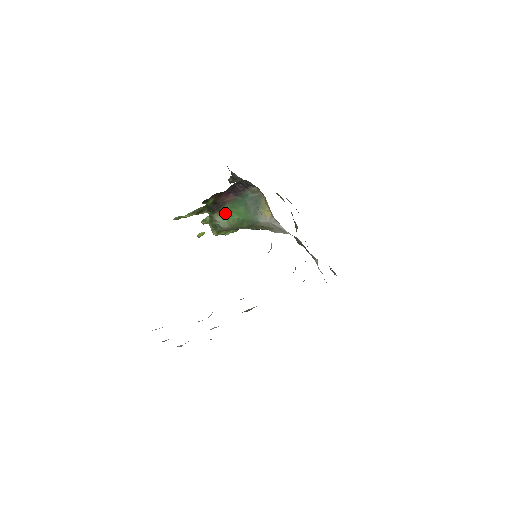
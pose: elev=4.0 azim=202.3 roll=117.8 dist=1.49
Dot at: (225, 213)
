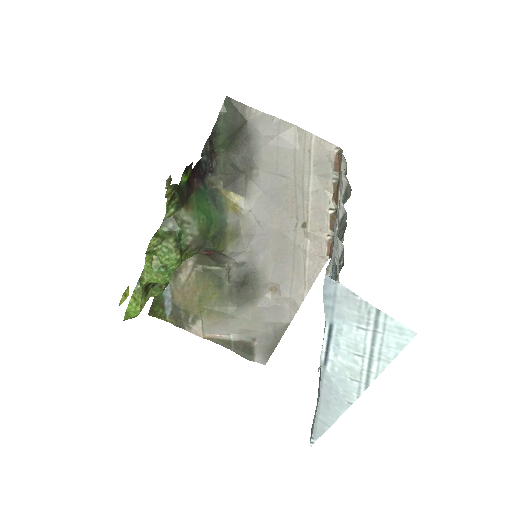
Dot at: (193, 208)
